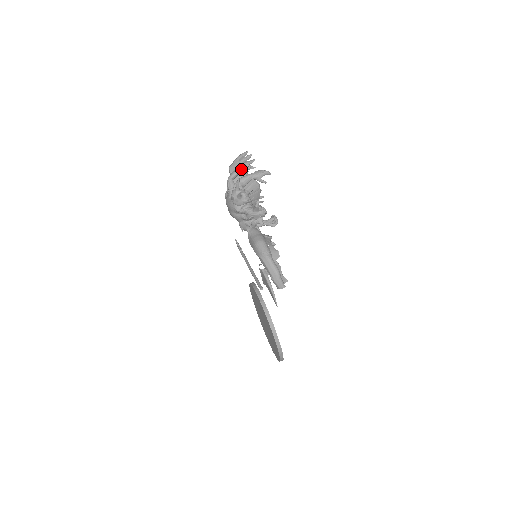
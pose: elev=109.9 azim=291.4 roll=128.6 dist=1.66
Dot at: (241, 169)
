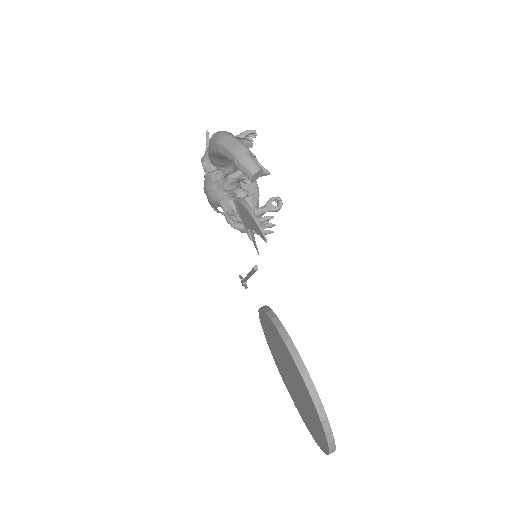
Dot at: occluded
